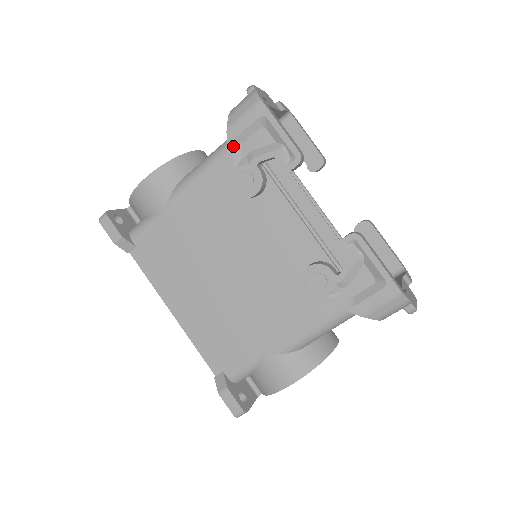
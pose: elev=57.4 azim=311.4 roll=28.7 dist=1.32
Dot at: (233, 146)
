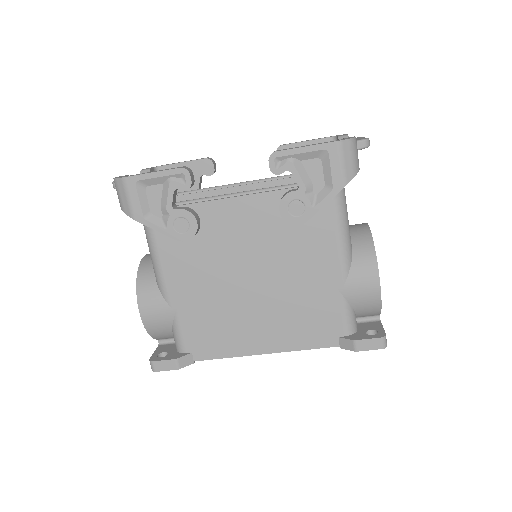
Dot at: (148, 221)
